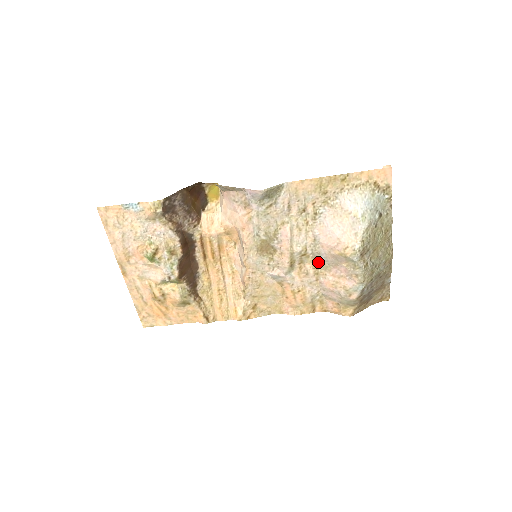
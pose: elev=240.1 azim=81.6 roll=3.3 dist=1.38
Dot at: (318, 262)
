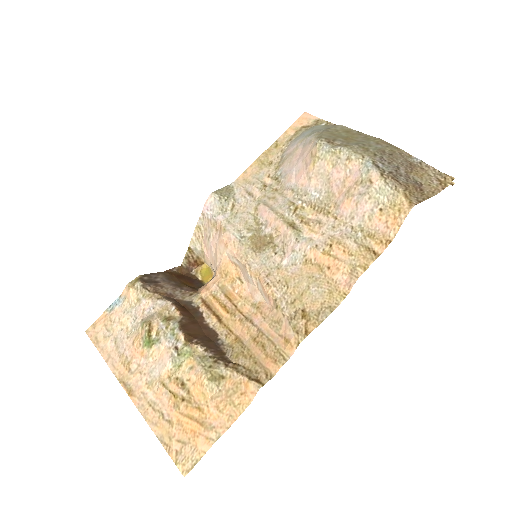
Dot at: (318, 204)
